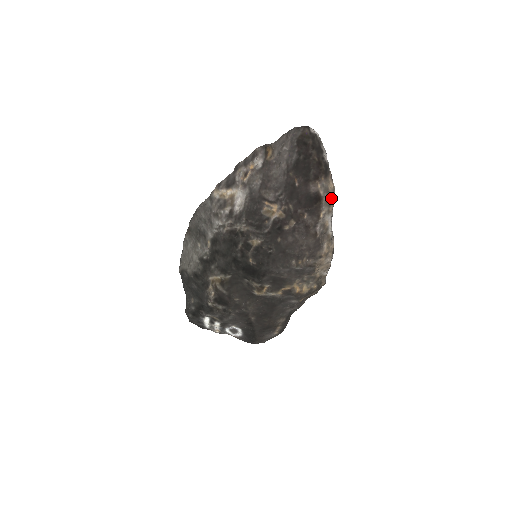
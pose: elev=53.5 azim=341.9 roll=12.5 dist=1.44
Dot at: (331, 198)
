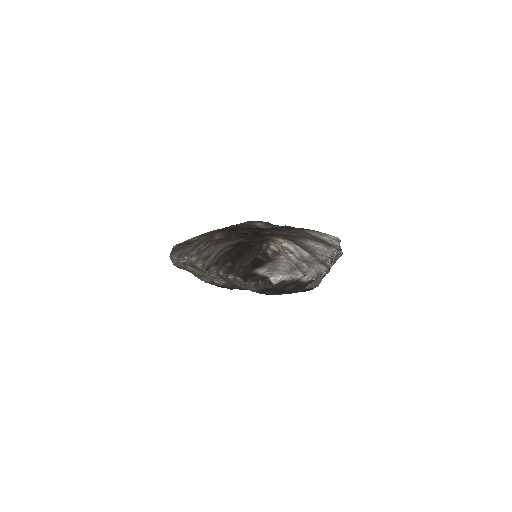
Dot at: (325, 275)
